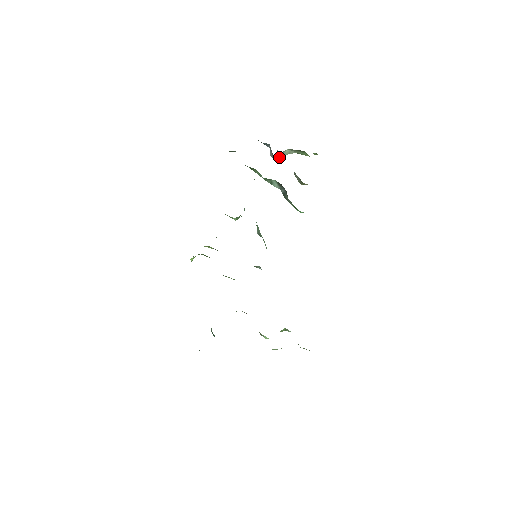
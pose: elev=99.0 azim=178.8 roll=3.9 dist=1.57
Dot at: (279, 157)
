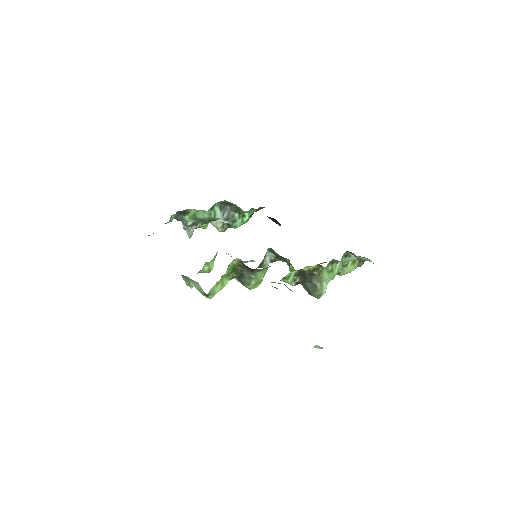
Dot at: (190, 237)
